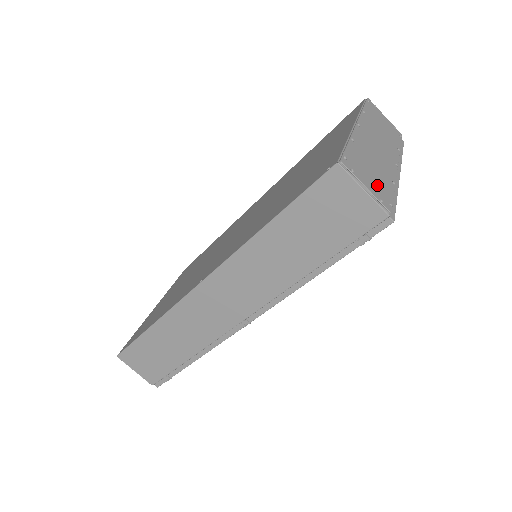
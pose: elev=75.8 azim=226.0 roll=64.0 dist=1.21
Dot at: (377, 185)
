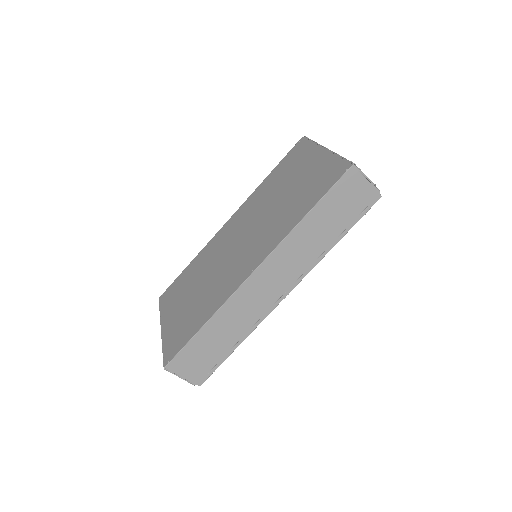
Dot at: occluded
